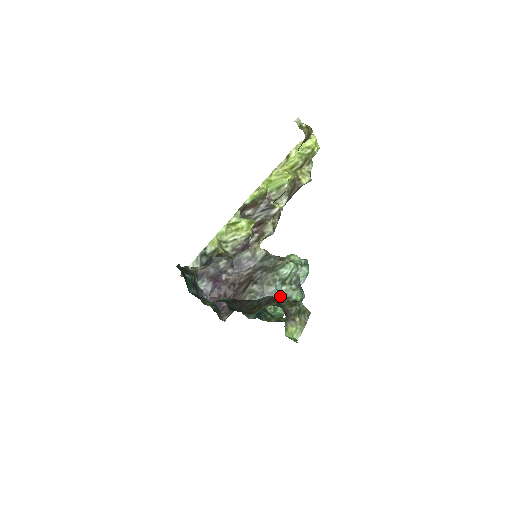
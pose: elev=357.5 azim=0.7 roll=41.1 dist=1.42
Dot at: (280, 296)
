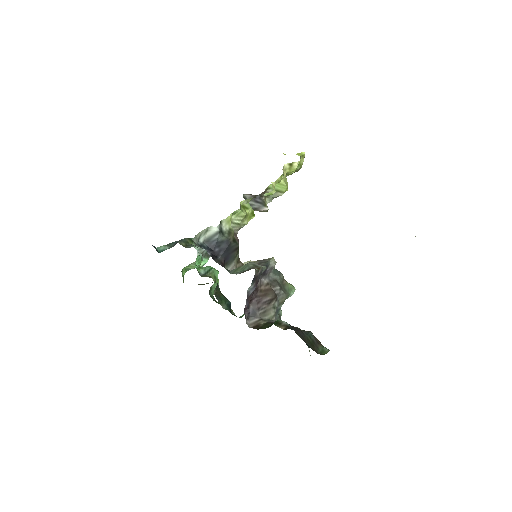
Dot at: occluded
